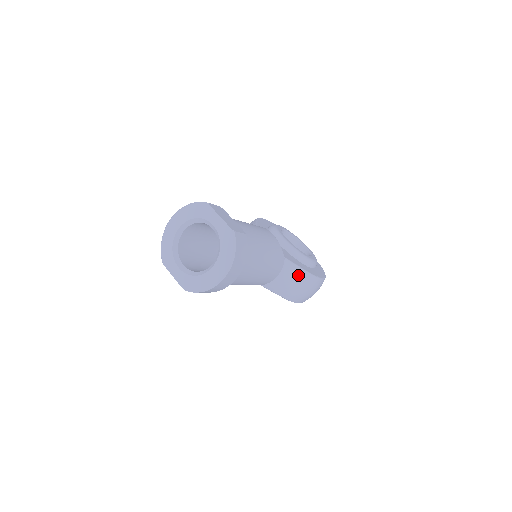
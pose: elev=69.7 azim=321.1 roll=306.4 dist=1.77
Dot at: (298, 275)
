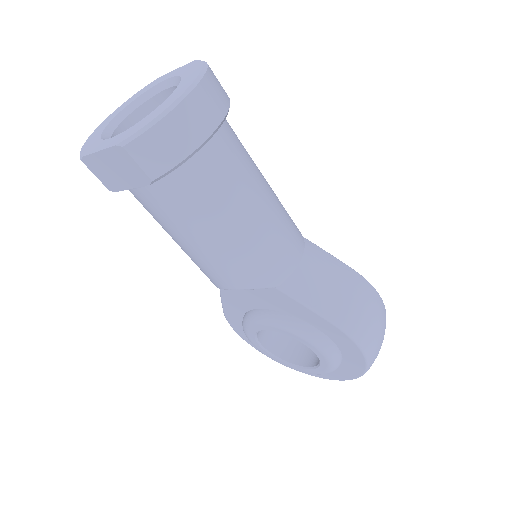
Dot at: (336, 267)
